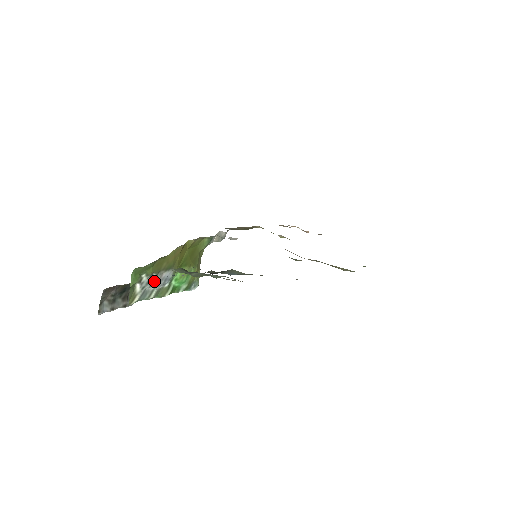
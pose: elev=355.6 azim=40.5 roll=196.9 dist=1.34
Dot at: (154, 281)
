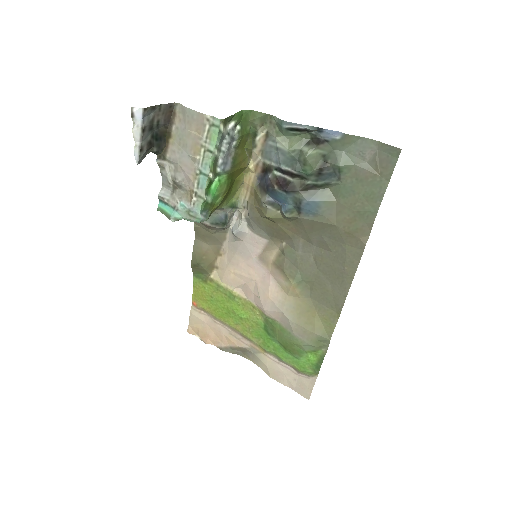
Dot at: (230, 146)
